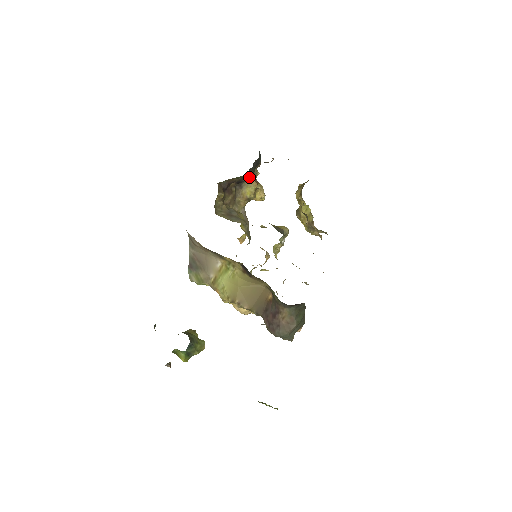
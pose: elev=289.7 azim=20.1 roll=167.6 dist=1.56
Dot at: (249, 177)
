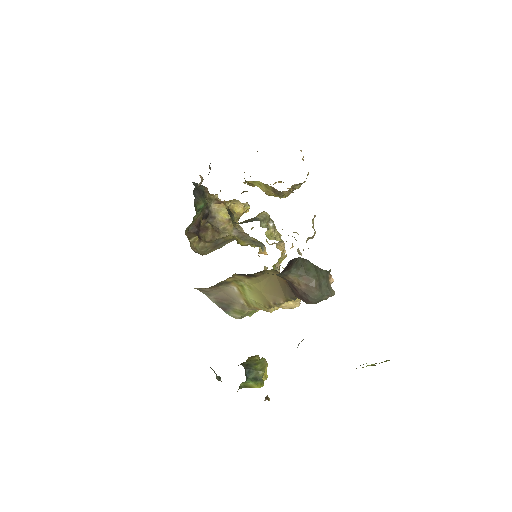
Dot at: (210, 205)
